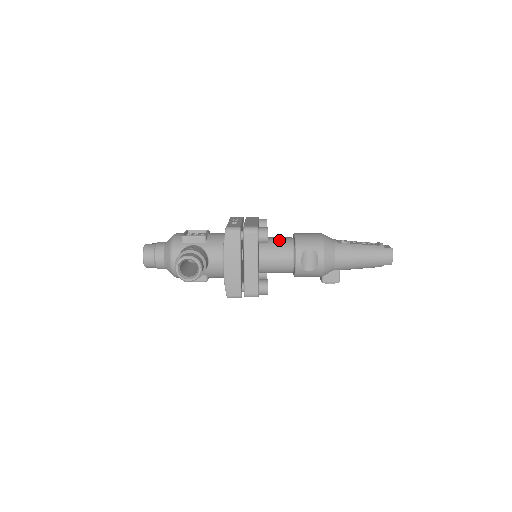
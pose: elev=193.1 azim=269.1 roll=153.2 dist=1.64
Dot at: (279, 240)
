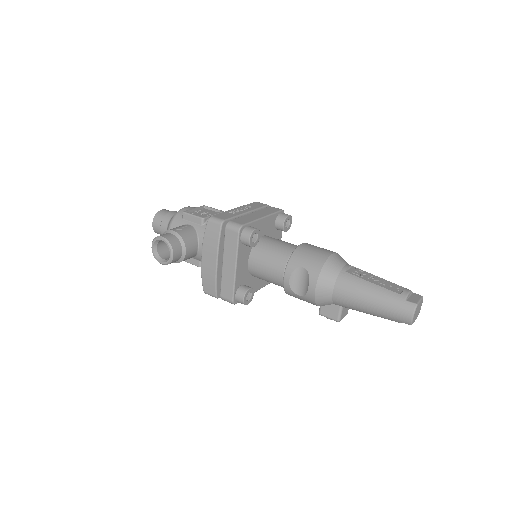
Dot at: (279, 246)
